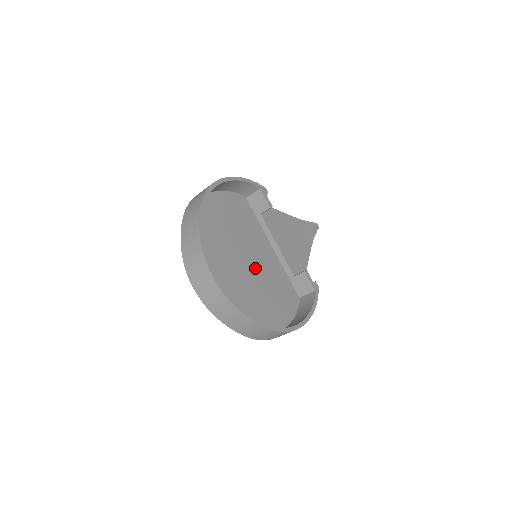
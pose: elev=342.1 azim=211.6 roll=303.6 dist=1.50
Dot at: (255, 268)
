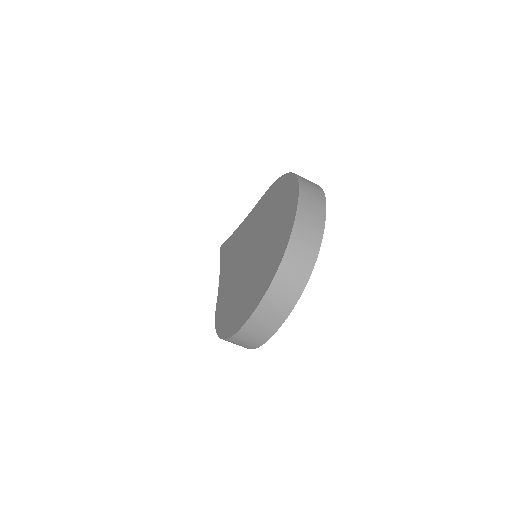
Dot at: occluded
